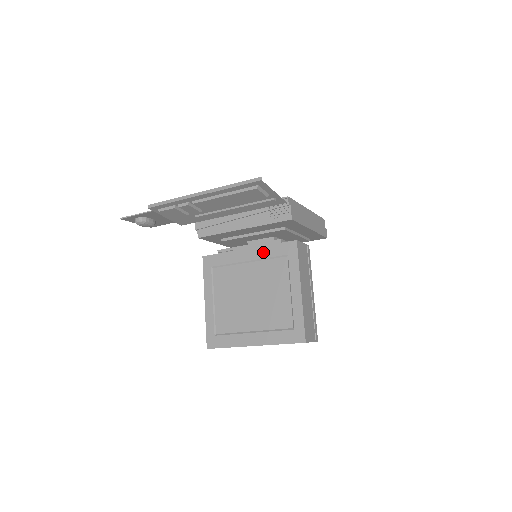
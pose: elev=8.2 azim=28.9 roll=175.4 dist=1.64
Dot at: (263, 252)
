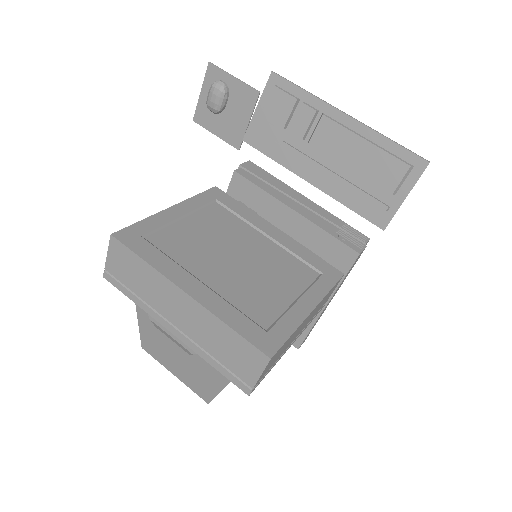
Dot at: (294, 246)
